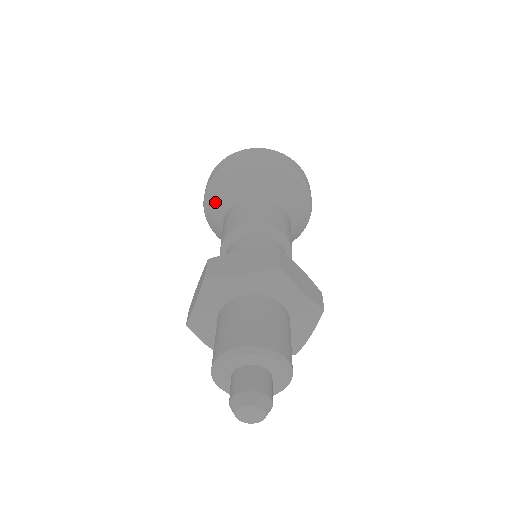
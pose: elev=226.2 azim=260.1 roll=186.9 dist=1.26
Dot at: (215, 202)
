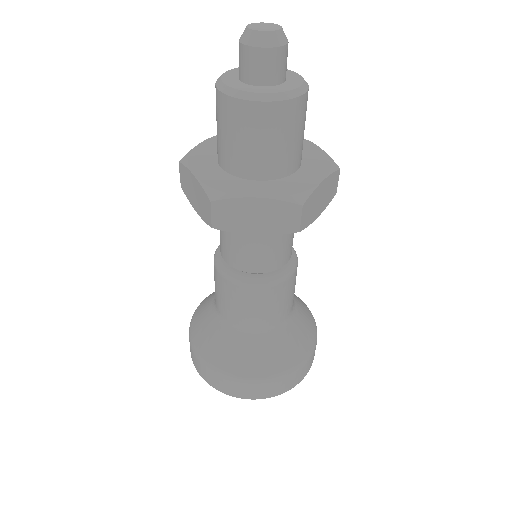
Dot at: (212, 294)
